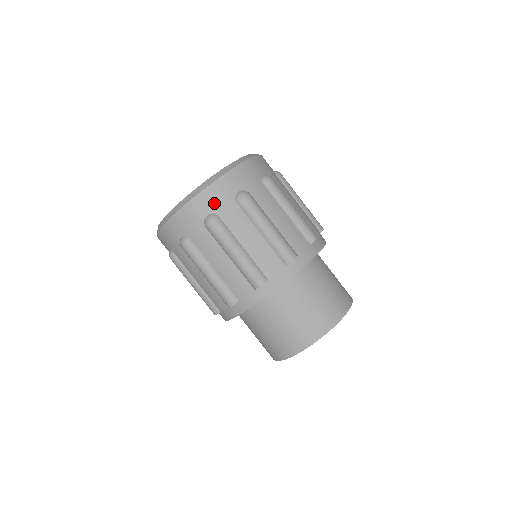
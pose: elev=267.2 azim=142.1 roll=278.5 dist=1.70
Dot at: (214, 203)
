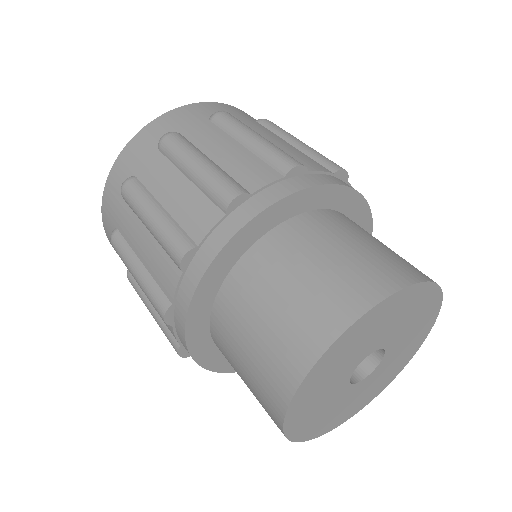
Dot at: (177, 123)
